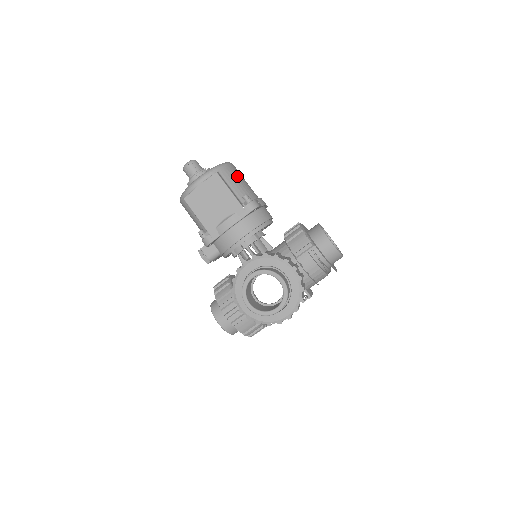
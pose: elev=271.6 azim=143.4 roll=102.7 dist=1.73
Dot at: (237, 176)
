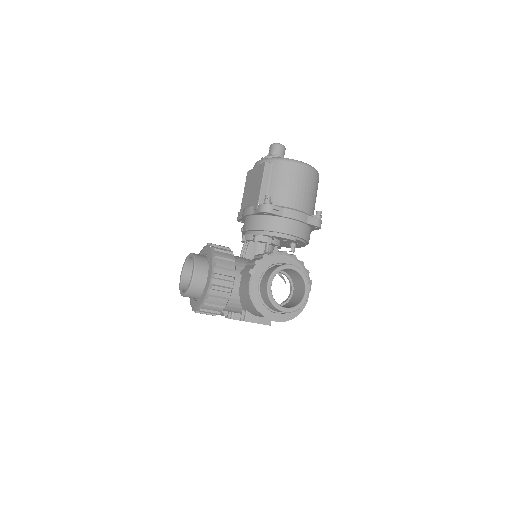
Dot at: (289, 177)
